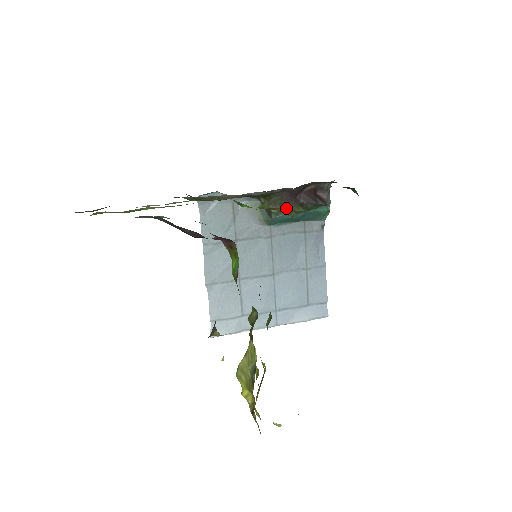
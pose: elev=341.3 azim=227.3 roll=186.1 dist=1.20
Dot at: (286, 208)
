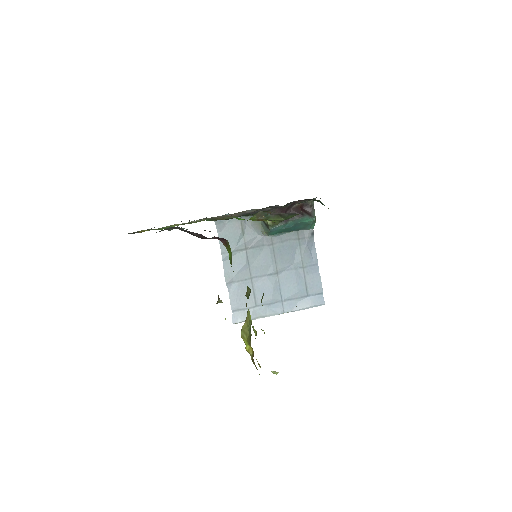
Dot at: (270, 218)
